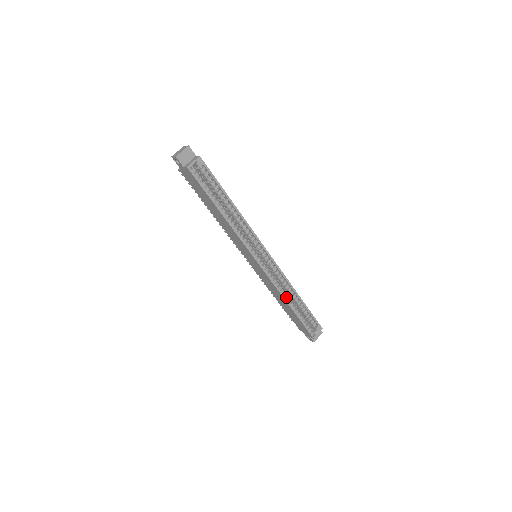
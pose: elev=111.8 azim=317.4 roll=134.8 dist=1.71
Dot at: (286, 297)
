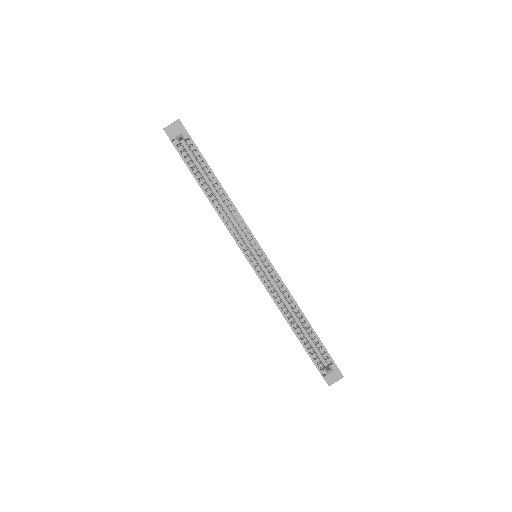
Dot at: (286, 313)
